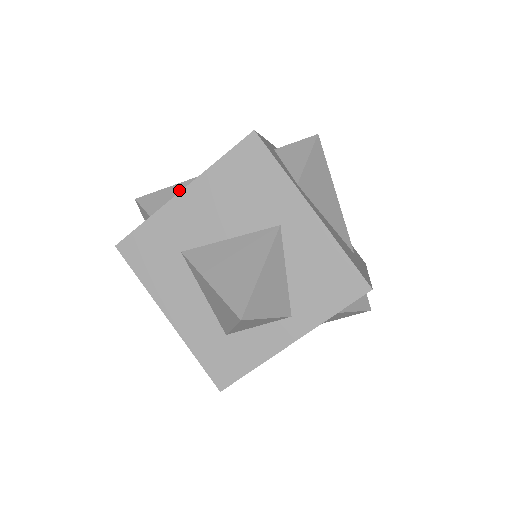
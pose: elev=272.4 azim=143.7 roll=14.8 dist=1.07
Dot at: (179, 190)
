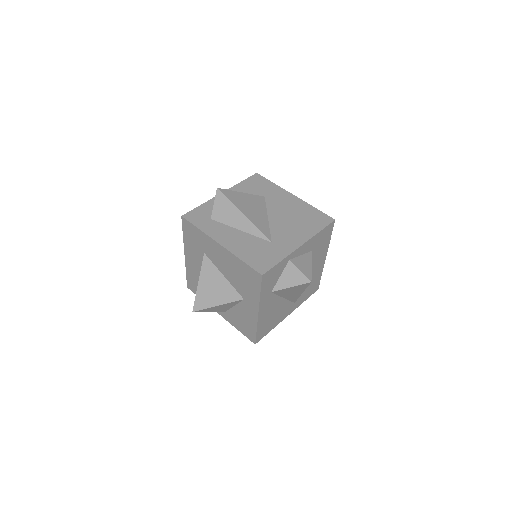
Dot at: (236, 216)
